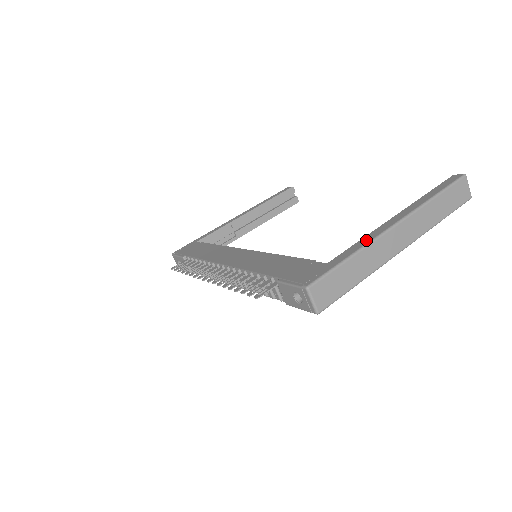
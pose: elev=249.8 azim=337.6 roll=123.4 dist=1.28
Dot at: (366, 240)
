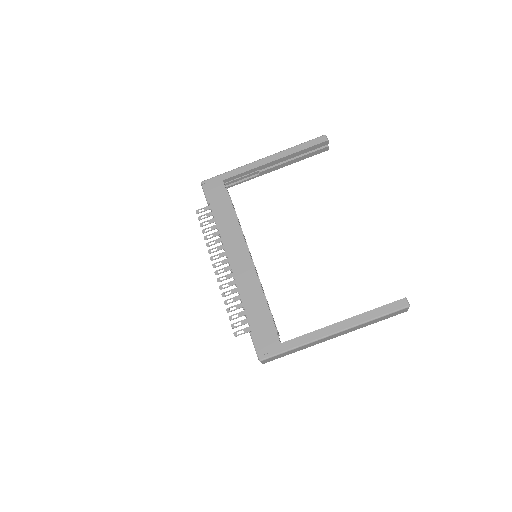
Dot at: (311, 338)
